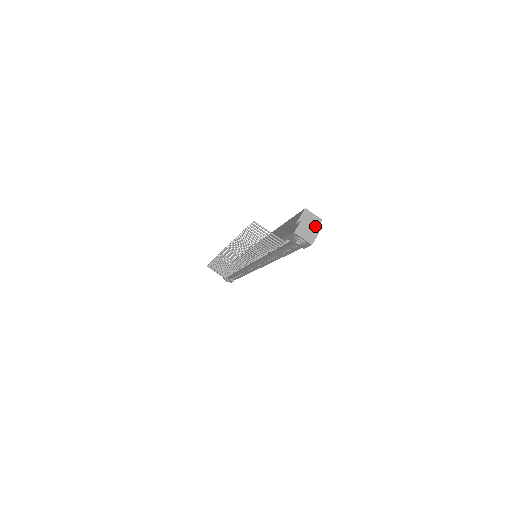
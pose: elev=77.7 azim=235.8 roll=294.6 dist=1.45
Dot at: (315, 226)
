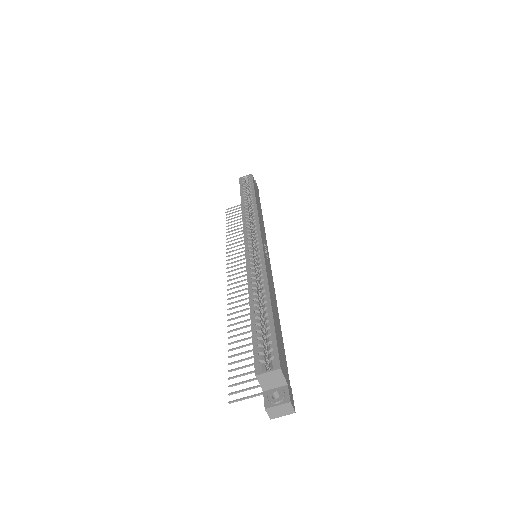
Dot at: (280, 378)
